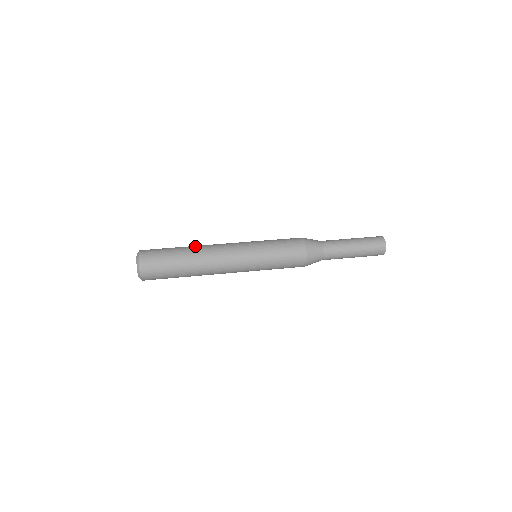
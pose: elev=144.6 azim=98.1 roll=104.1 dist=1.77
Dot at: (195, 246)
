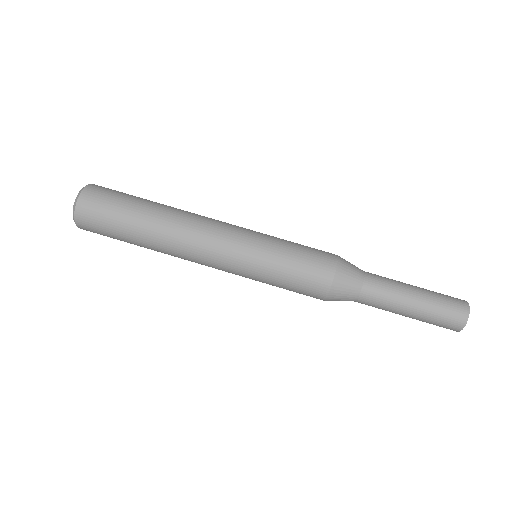
Dot at: (161, 225)
